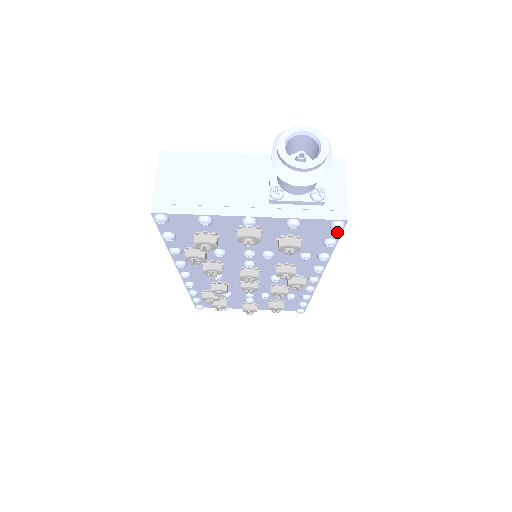
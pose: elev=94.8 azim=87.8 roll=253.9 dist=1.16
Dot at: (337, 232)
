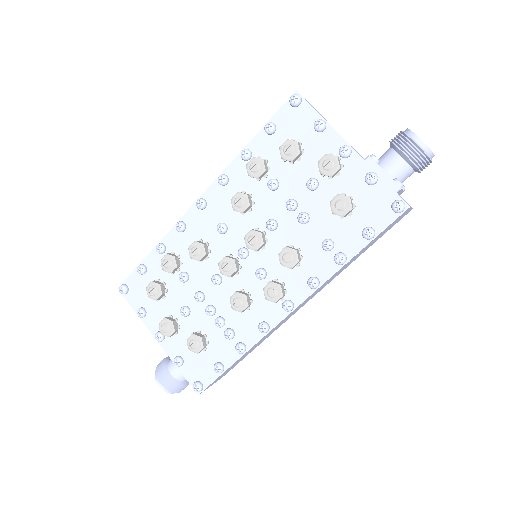
Dot at: (387, 221)
